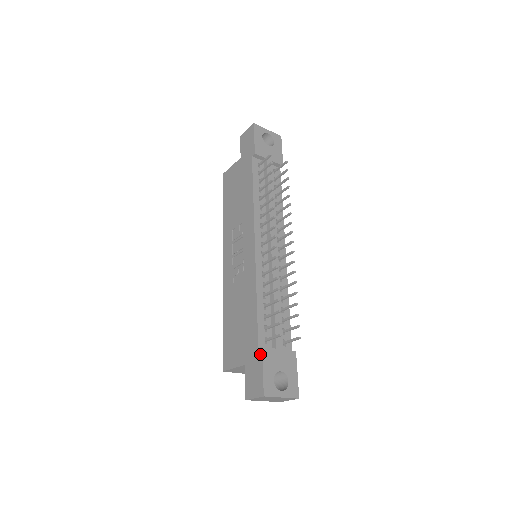
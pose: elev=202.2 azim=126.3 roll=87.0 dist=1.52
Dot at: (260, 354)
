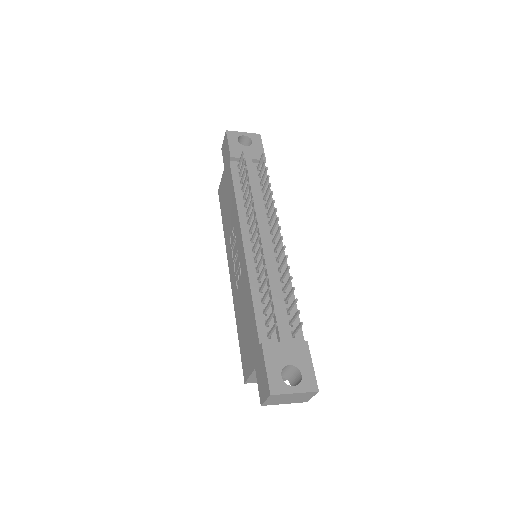
Dot at: (261, 351)
